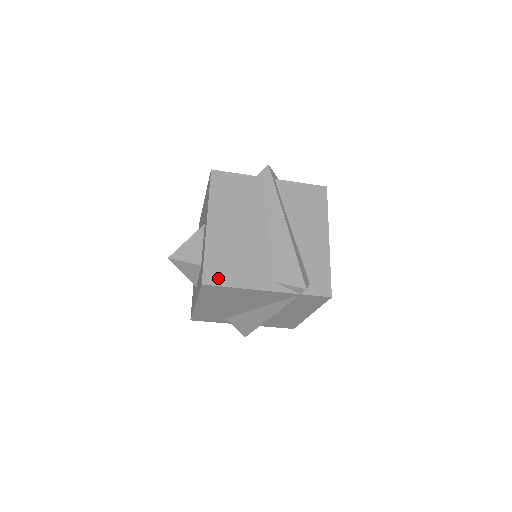
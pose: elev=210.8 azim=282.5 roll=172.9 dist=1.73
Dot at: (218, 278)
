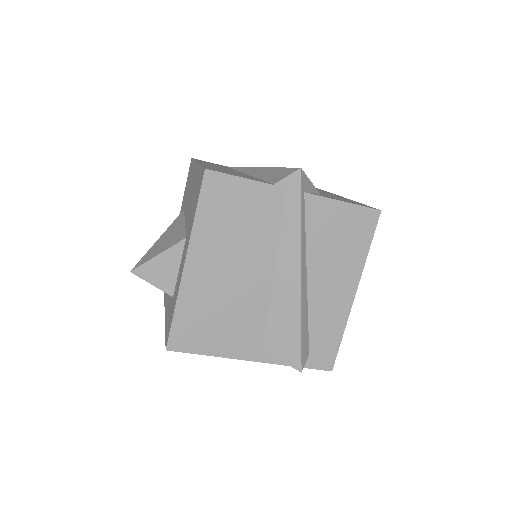
Dot at: (189, 343)
